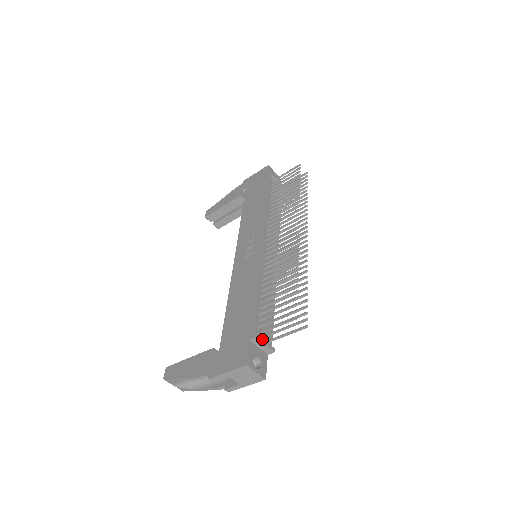
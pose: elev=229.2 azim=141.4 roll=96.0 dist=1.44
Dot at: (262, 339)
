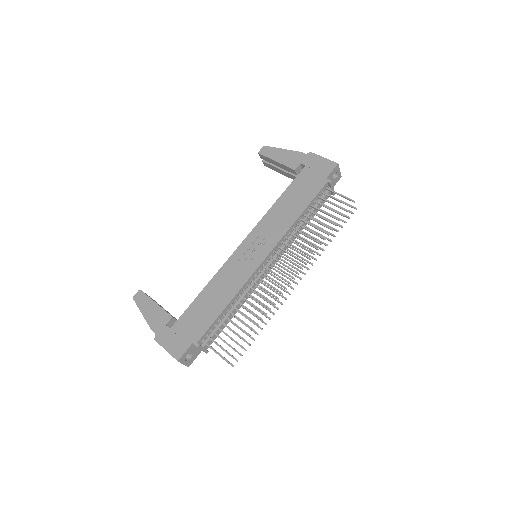
Dot at: (202, 347)
